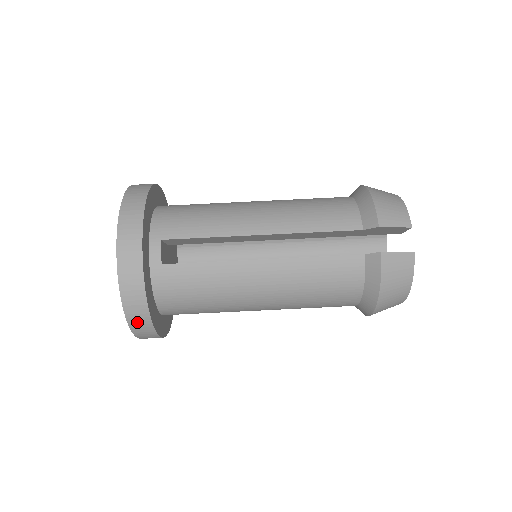
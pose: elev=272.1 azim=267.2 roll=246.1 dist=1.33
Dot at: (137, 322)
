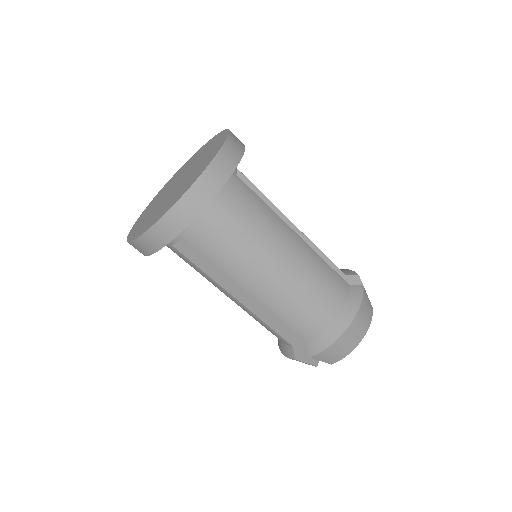
Dot at: occluded
